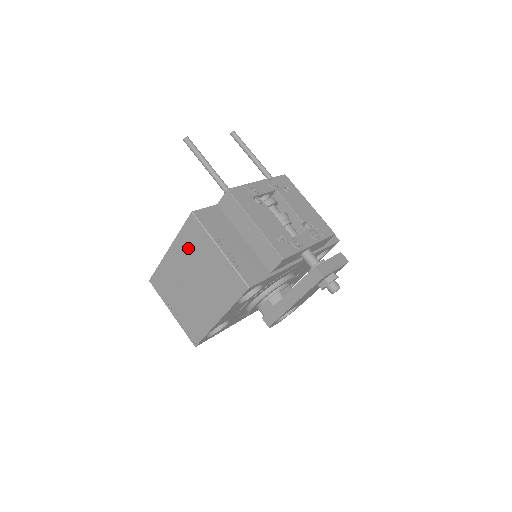
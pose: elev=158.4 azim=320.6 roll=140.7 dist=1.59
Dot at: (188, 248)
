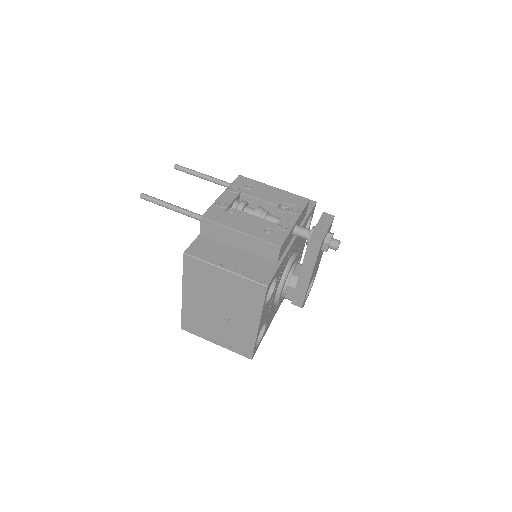
Dot at: (198, 284)
